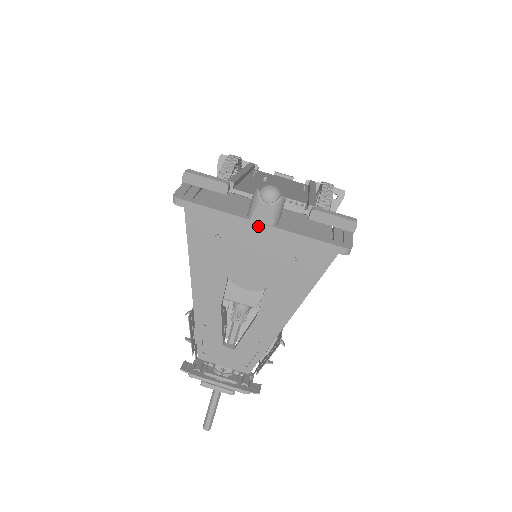
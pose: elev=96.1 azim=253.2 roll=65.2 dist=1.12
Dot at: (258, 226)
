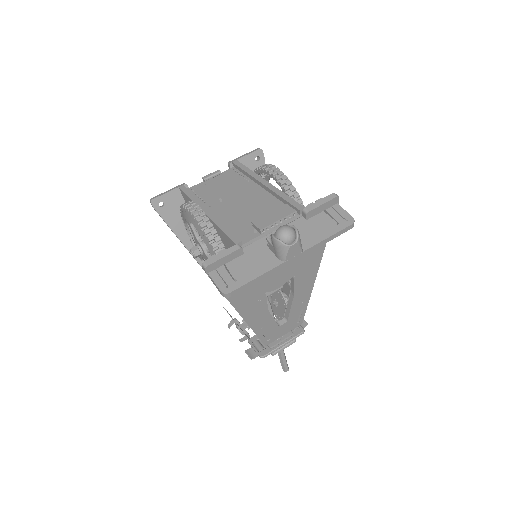
Dot at: (292, 260)
